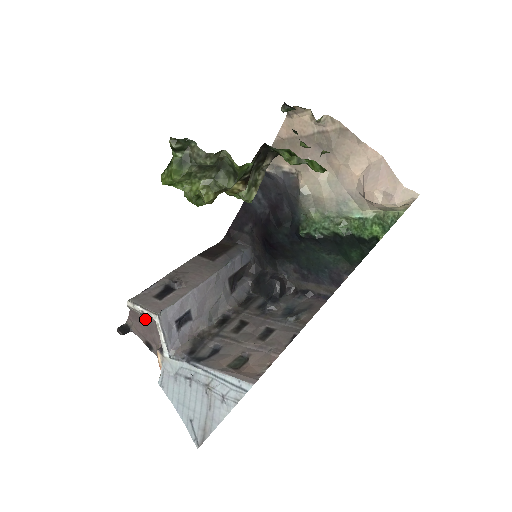
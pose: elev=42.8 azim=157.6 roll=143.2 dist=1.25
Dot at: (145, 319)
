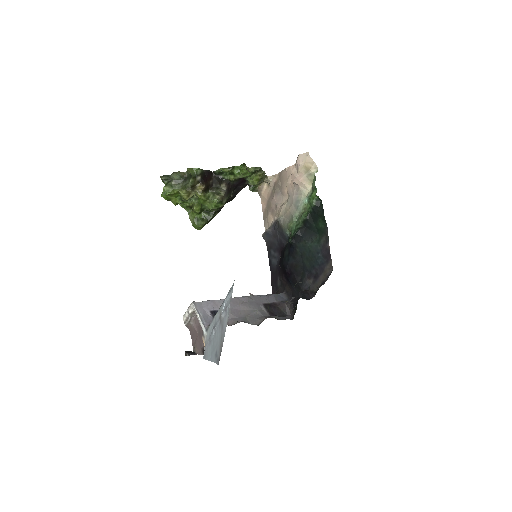
Dot at: (195, 326)
